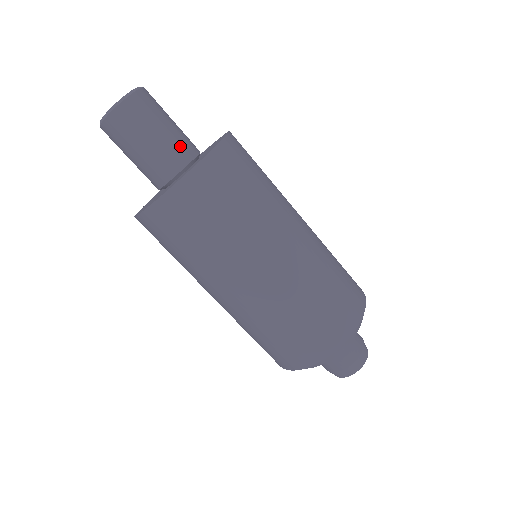
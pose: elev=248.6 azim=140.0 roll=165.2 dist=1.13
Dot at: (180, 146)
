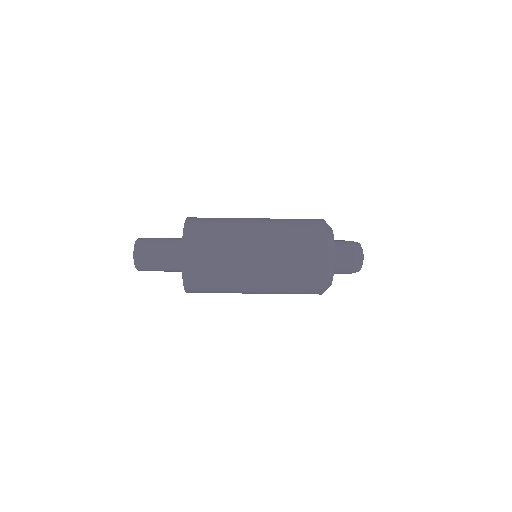
Dot at: (175, 238)
